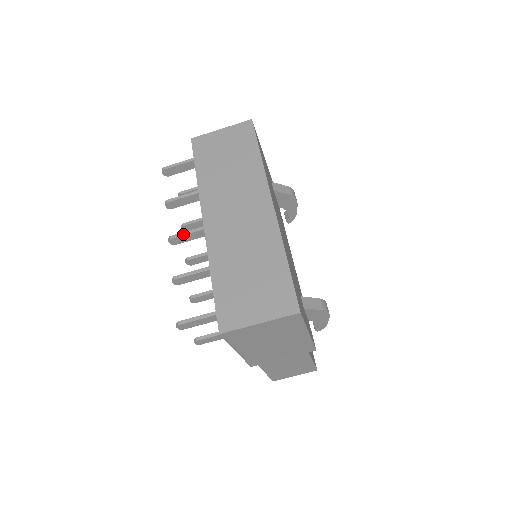
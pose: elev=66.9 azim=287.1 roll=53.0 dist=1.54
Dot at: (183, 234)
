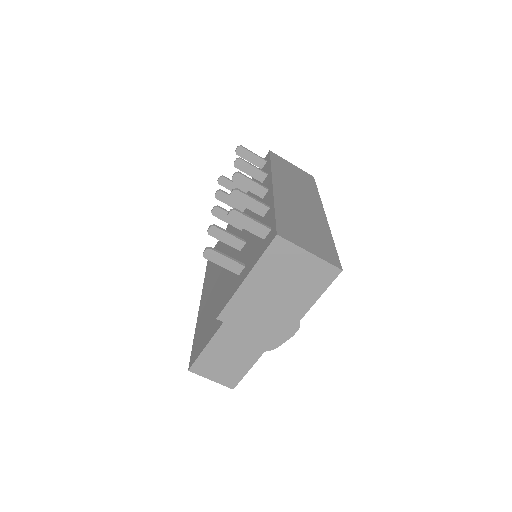
Dot at: (250, 178)
